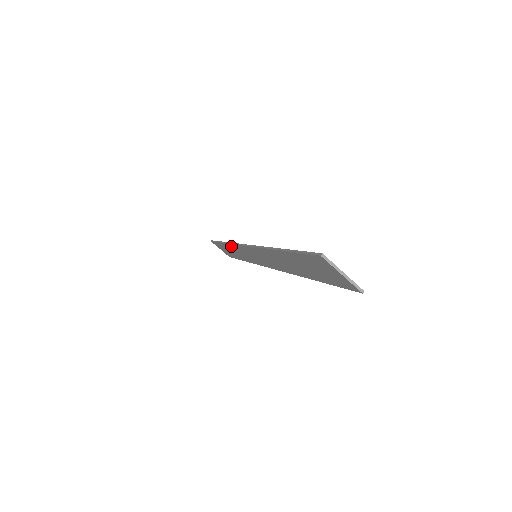
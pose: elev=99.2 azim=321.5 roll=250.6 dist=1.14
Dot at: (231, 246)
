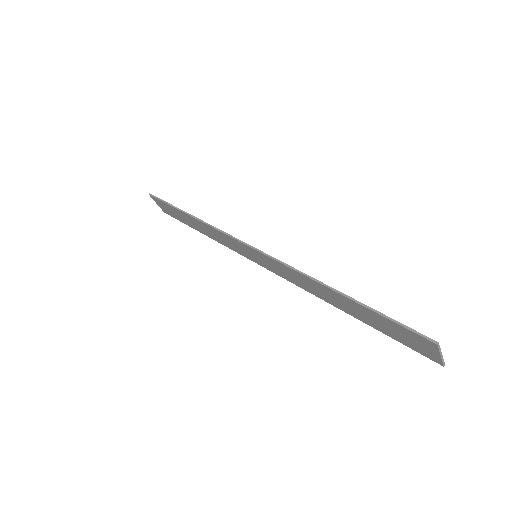
Dot at: (207, 226)
